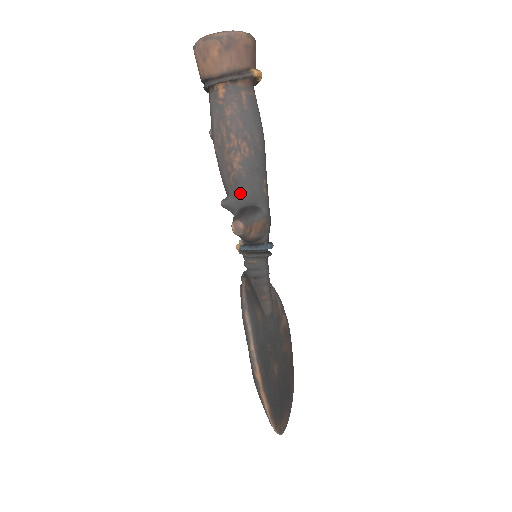
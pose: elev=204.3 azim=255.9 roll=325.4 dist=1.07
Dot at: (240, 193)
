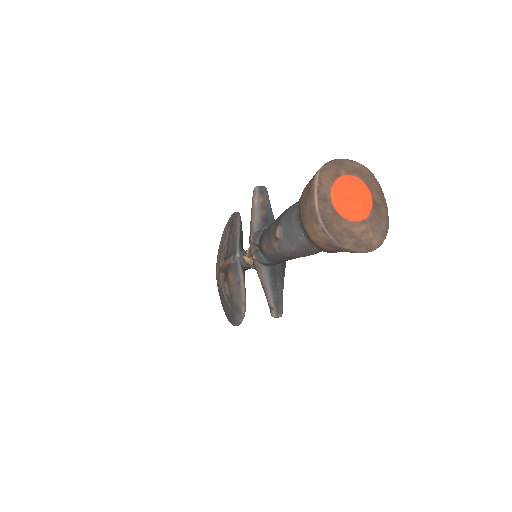
Dot at: occluded
